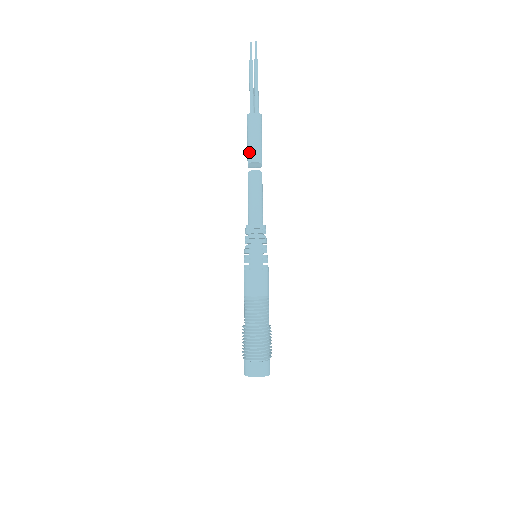
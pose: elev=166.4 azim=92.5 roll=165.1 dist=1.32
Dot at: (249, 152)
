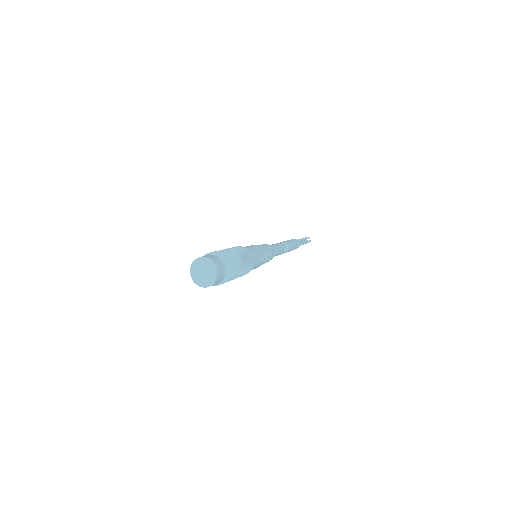
Dot at: occluded
